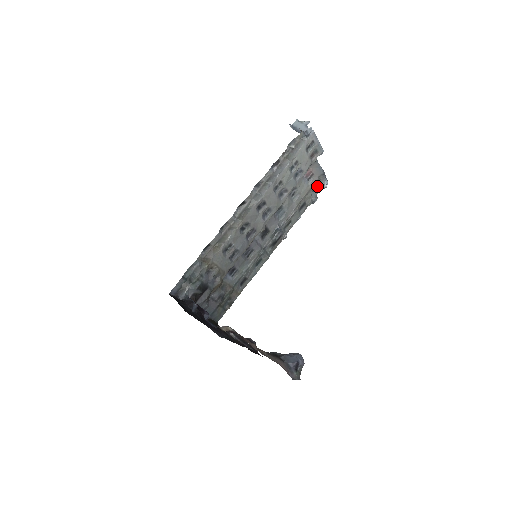
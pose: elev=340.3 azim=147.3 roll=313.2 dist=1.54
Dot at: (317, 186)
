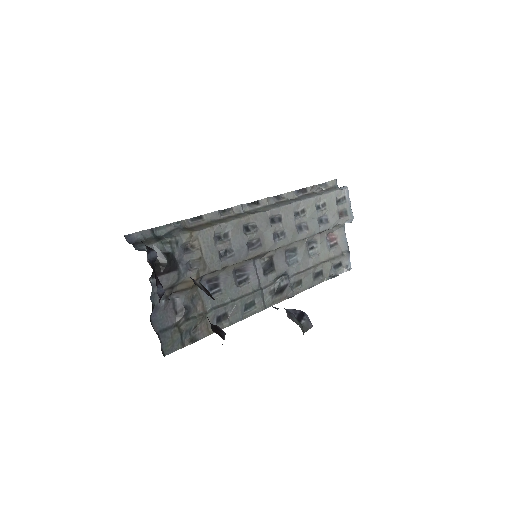
Dot at: (338, 264)
